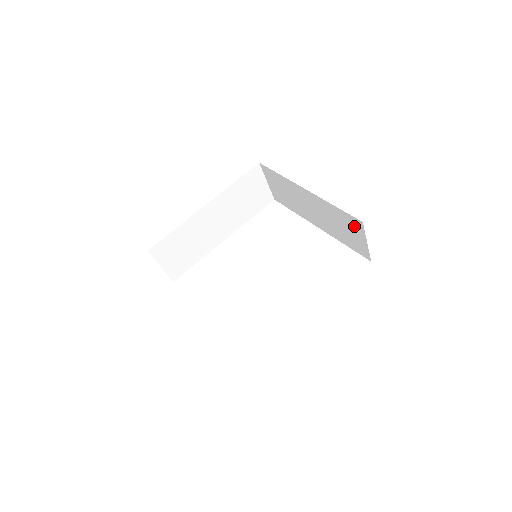
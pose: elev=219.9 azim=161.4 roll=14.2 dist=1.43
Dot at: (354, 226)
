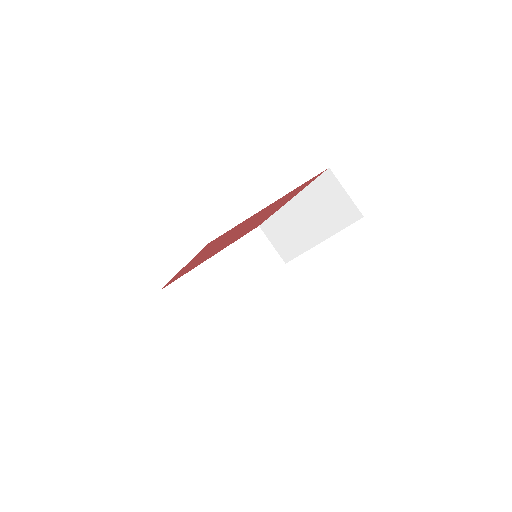
Dot at: (330, 186)
